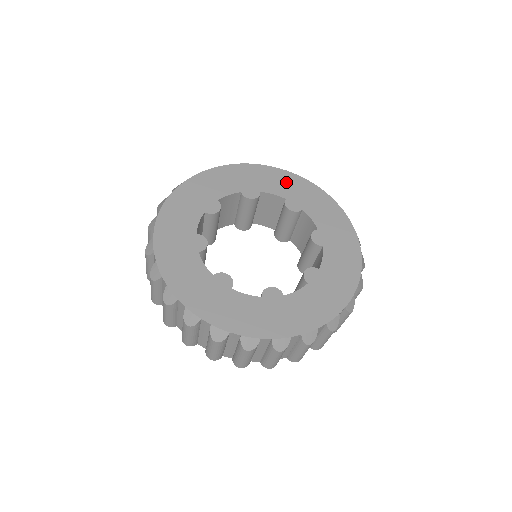
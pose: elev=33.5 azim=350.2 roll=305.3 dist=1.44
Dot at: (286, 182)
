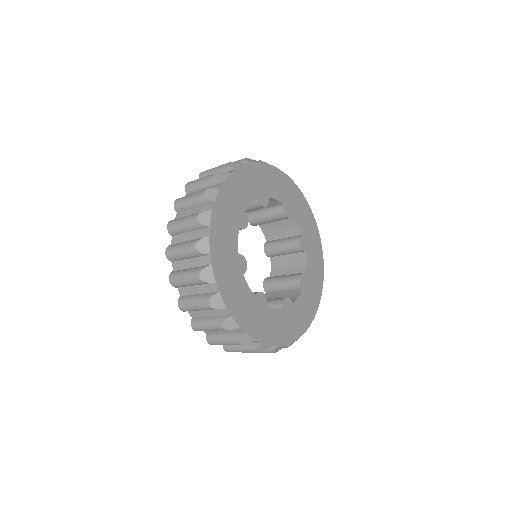
Dot at: (281, 184)
